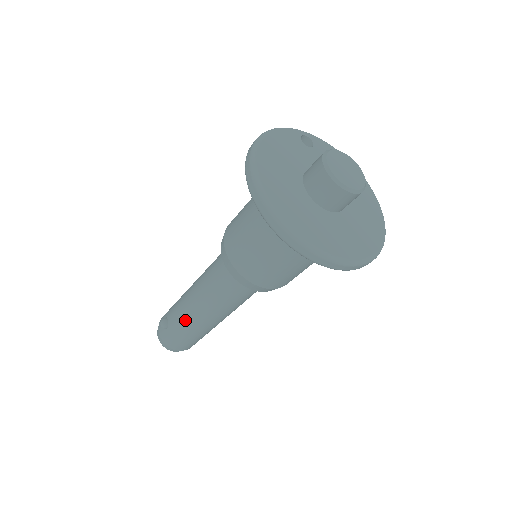
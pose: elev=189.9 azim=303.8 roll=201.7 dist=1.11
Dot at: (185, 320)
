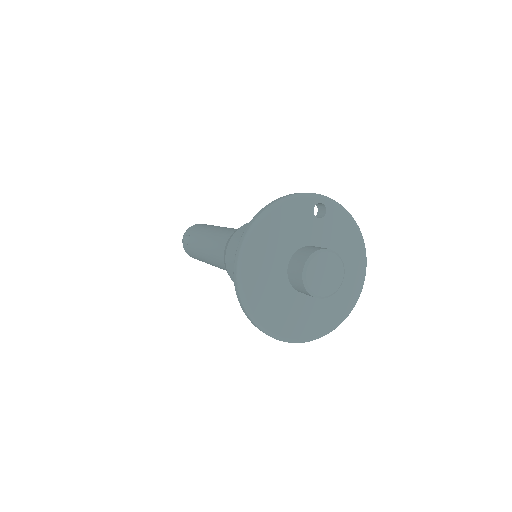
Dot at: (198, 254)
